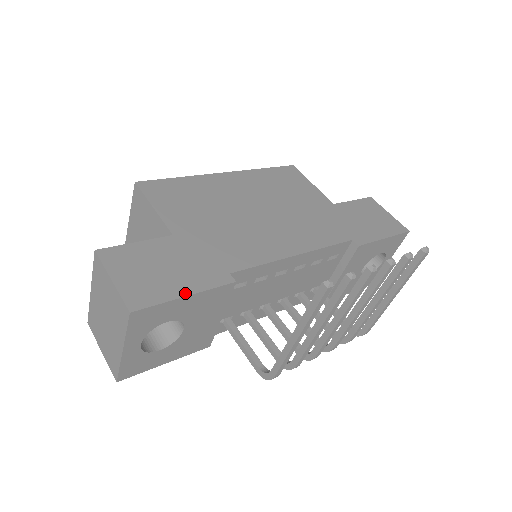
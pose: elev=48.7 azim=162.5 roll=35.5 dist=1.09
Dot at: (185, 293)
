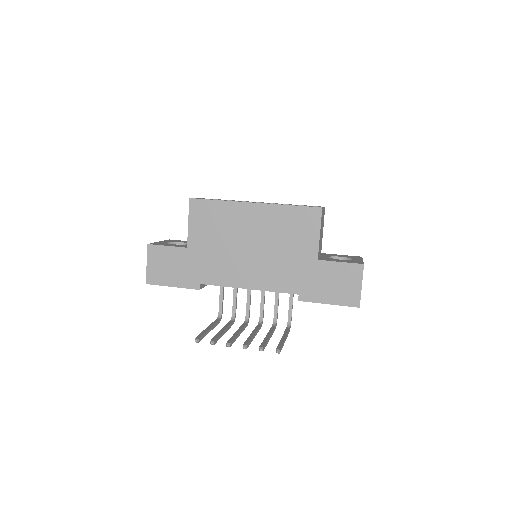
Dot at: (172, 285)
